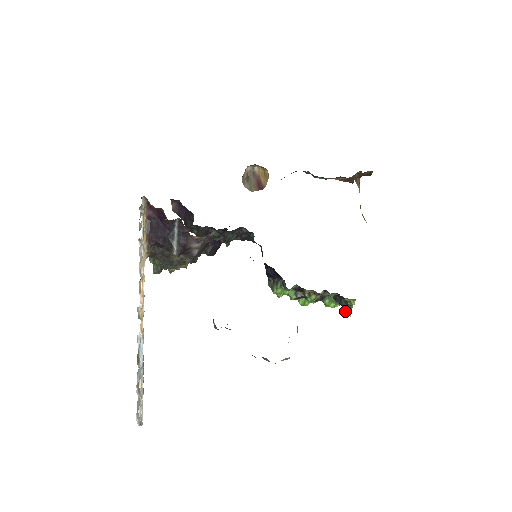
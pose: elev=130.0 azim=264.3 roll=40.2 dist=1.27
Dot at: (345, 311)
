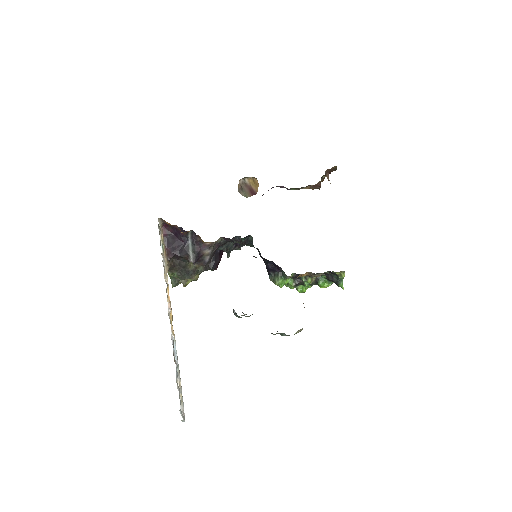
Dot at: (338, 286)
